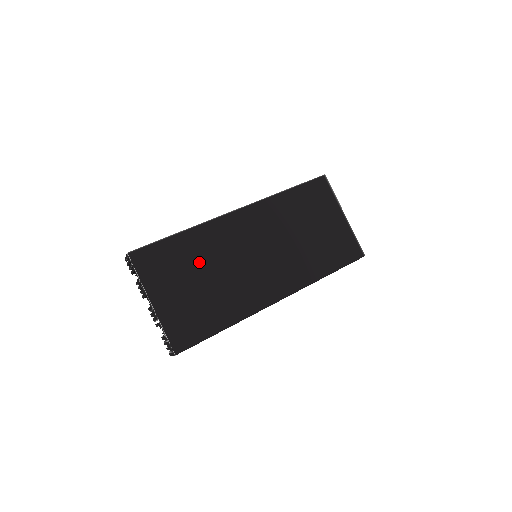
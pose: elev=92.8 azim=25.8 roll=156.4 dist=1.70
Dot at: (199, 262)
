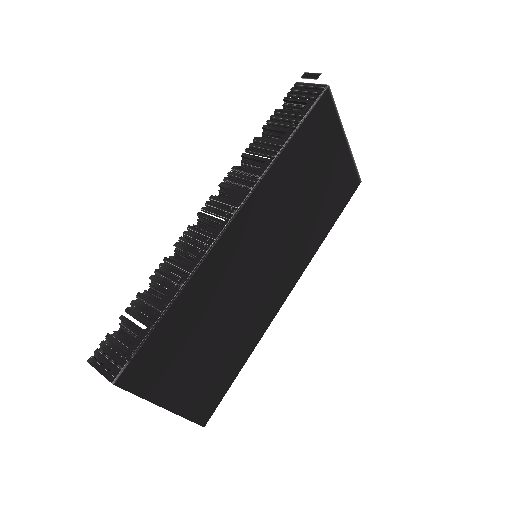
Dot at: (204, 322)
